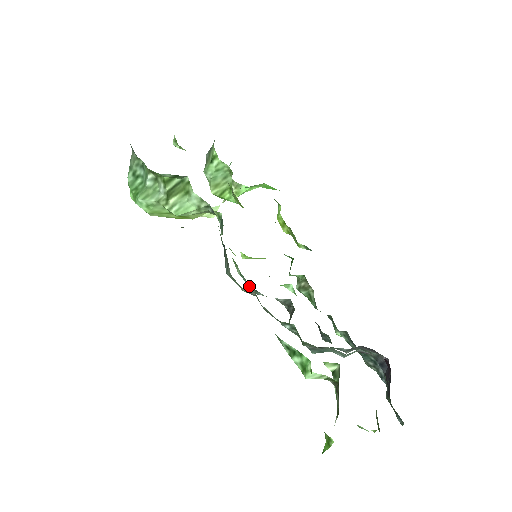
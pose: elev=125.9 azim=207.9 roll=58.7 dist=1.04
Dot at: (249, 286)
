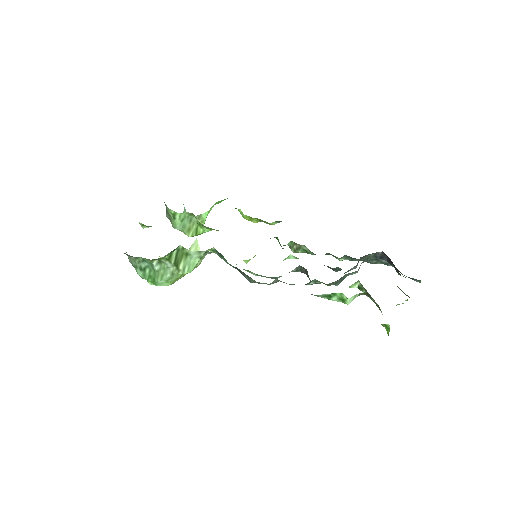
Dot at: occluded
